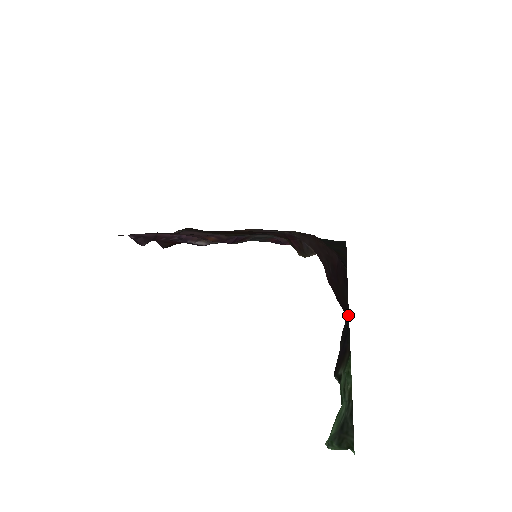
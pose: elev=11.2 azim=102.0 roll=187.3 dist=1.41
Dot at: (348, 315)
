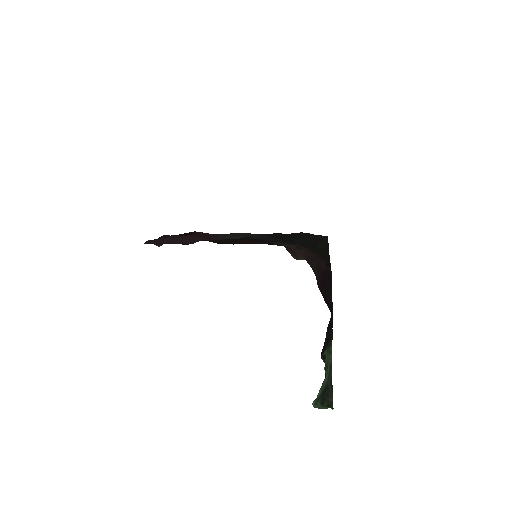
Dot at: (332, 311)
